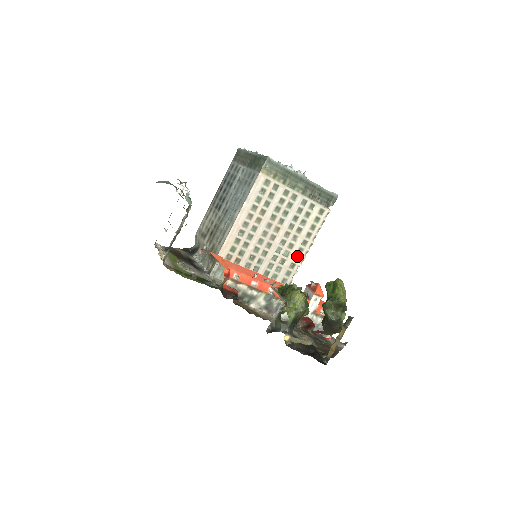
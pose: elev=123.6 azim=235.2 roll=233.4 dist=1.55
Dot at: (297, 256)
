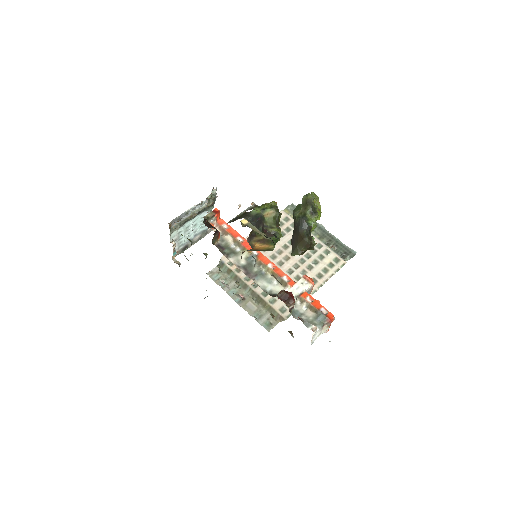
Dot at: occluded
